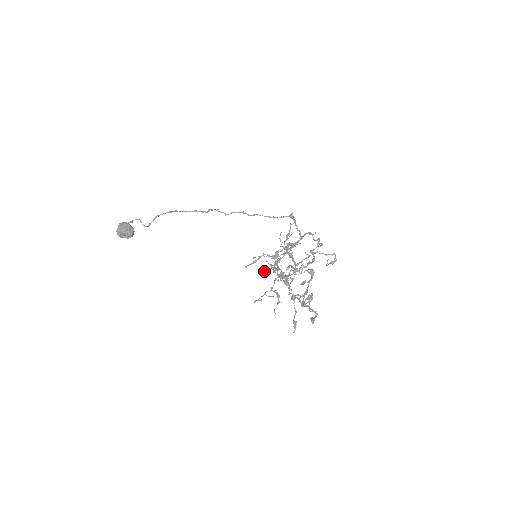
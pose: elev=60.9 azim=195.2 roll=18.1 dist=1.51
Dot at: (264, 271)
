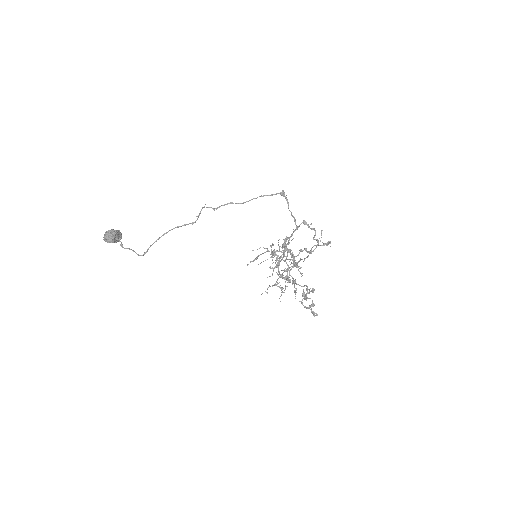
Dot at: (267, 277)
